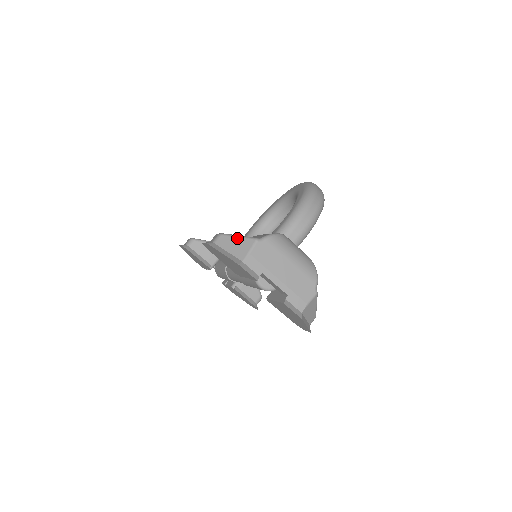
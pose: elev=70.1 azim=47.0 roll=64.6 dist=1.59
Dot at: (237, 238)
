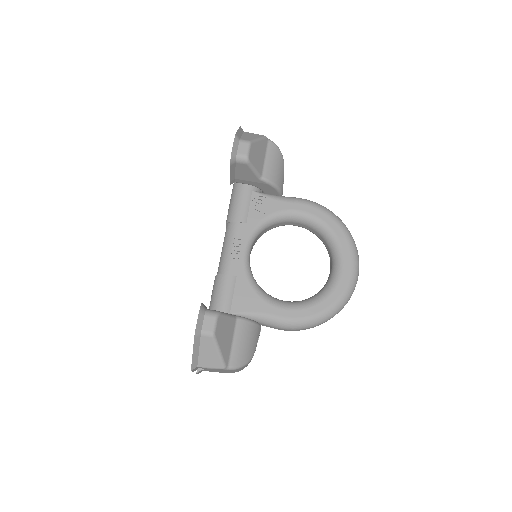
Dot at: (216, 353)
